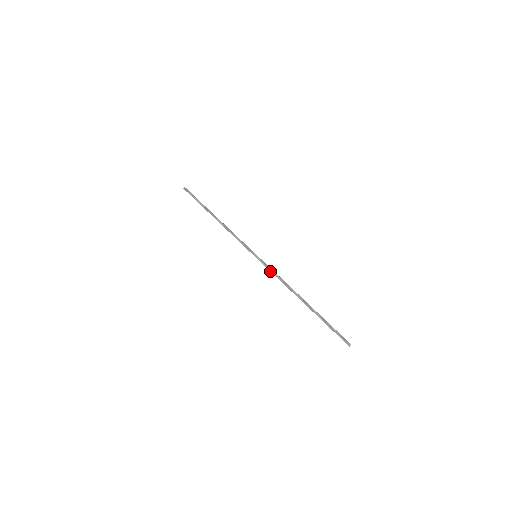
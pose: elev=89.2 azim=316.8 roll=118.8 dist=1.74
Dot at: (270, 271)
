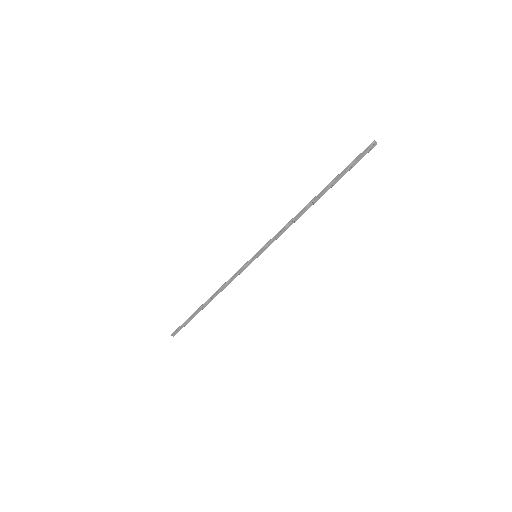
Dot at: (273, 238)
